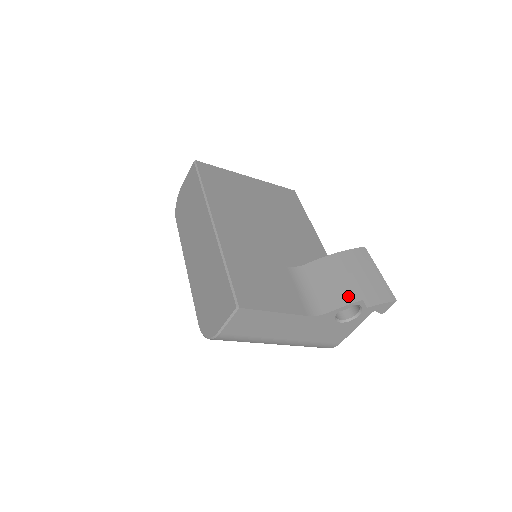
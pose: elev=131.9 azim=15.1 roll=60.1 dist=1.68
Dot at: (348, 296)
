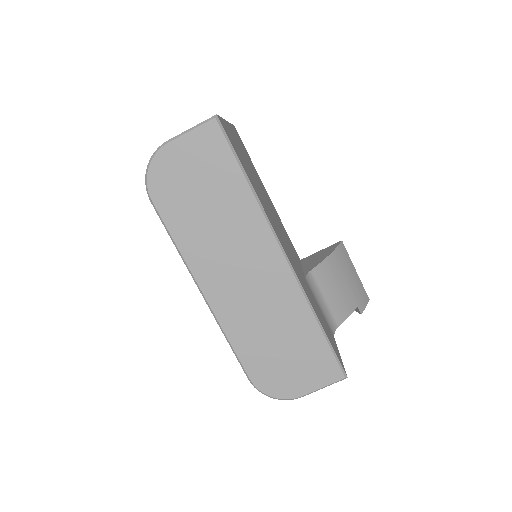
Dot at: (349, 305)
